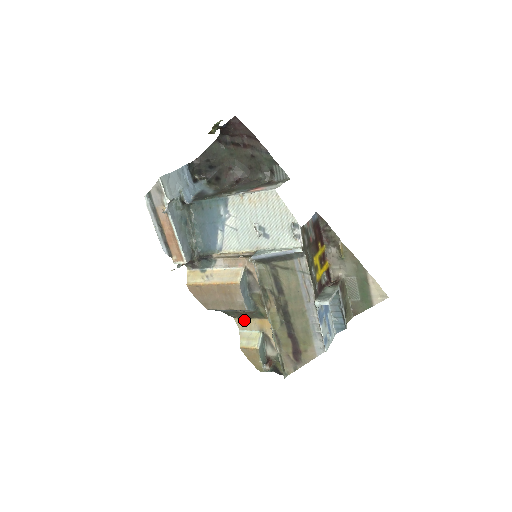
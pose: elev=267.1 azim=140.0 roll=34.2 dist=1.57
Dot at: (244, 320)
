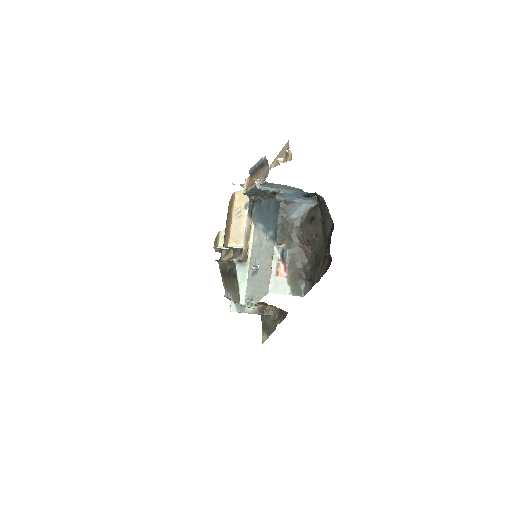
Dot at: occluded
